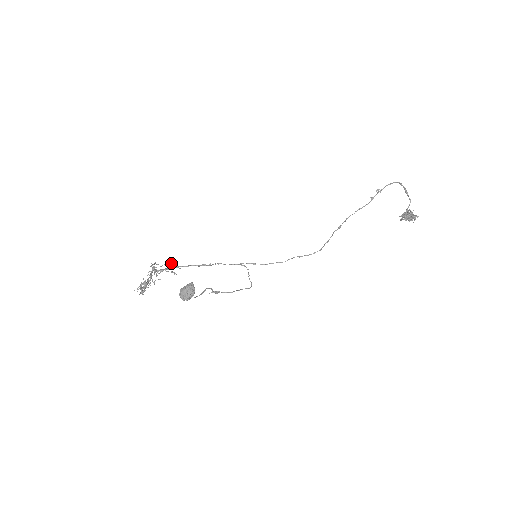
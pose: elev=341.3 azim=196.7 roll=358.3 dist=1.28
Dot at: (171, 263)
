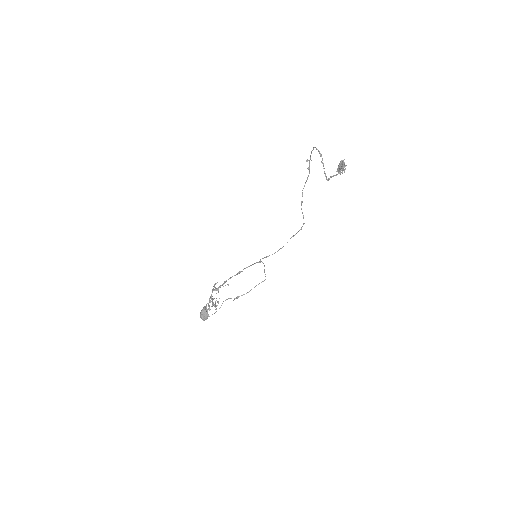
Dot at: occluded
